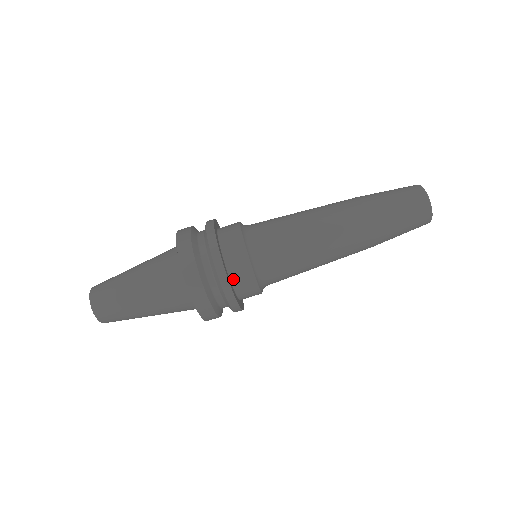
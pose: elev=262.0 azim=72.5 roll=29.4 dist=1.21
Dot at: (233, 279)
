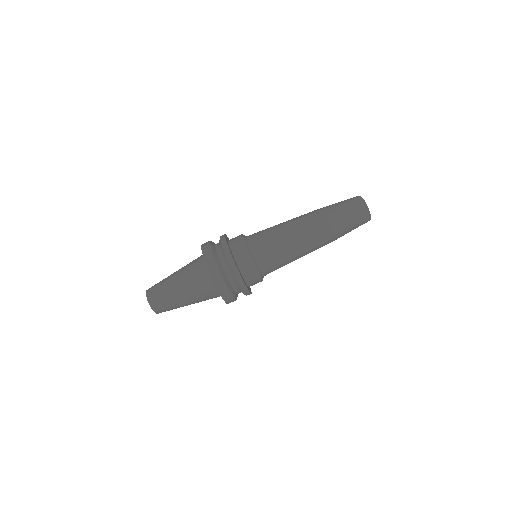
Dot at: (240, 266)
